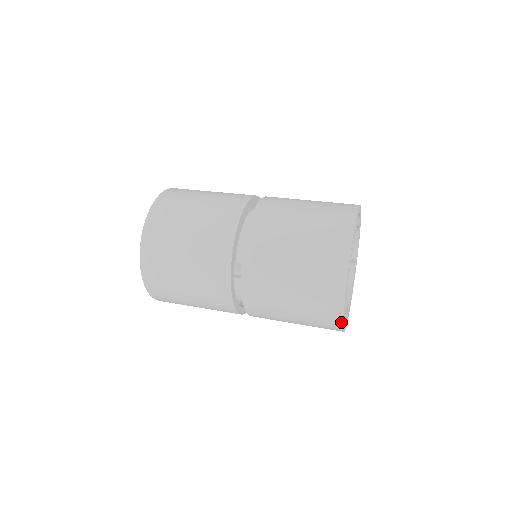
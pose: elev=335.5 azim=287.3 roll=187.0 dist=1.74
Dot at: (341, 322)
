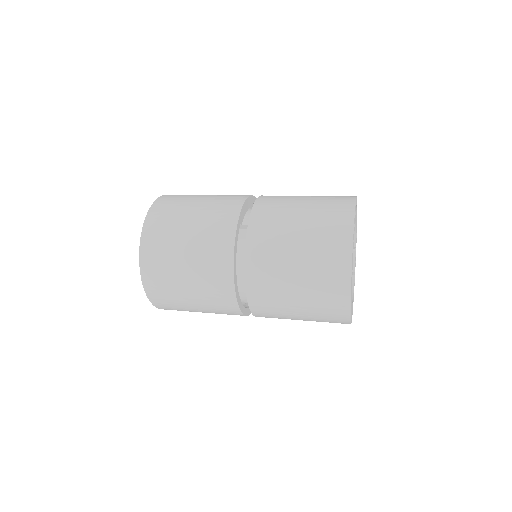
Dot at: (349, 269)
